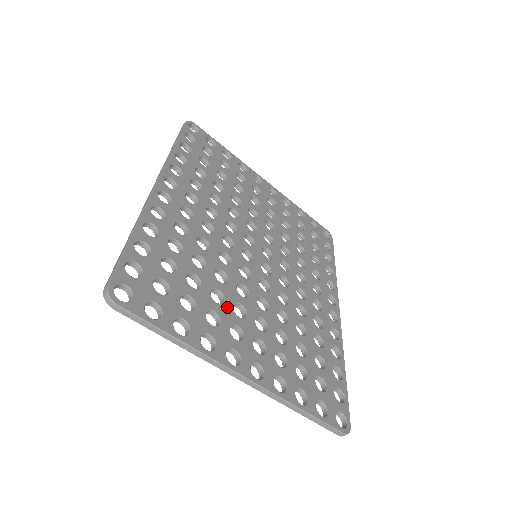
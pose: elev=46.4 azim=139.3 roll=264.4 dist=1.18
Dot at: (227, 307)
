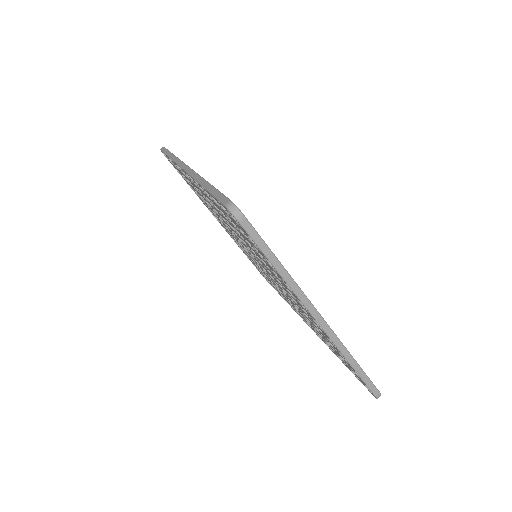
Dot at: occluded
